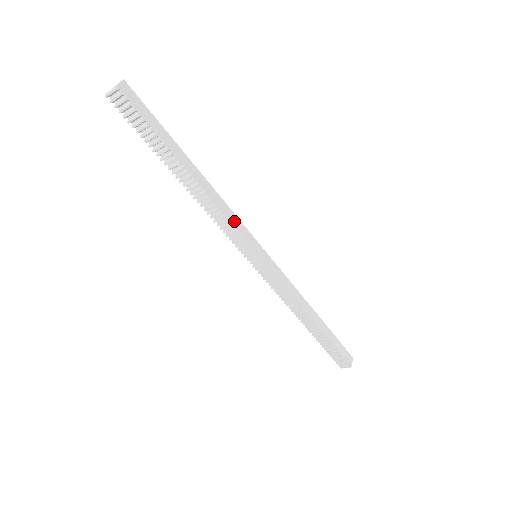
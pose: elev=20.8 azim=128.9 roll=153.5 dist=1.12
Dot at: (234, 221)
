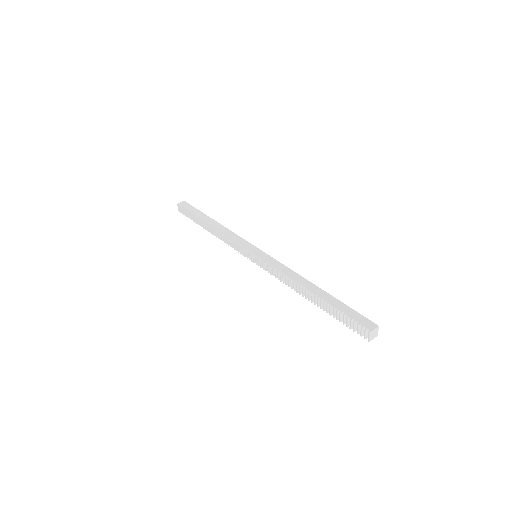
Dot at: (235, 238)
